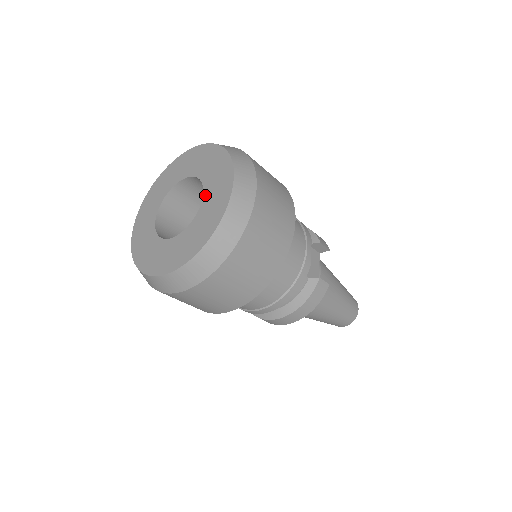
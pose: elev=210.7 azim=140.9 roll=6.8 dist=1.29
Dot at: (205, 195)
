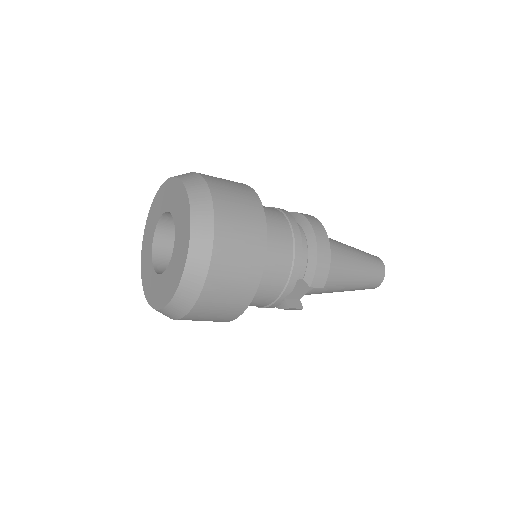
Dot at: (167, 270)
